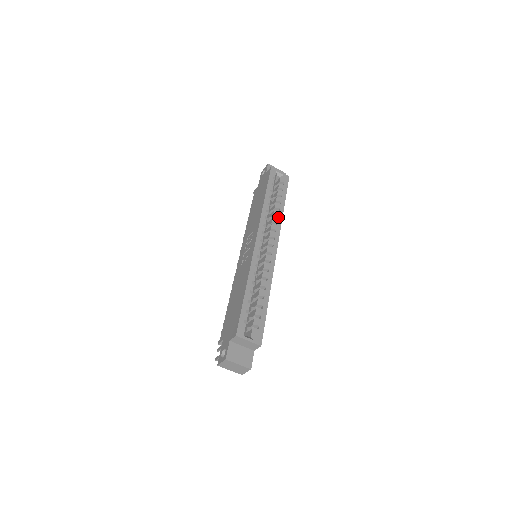
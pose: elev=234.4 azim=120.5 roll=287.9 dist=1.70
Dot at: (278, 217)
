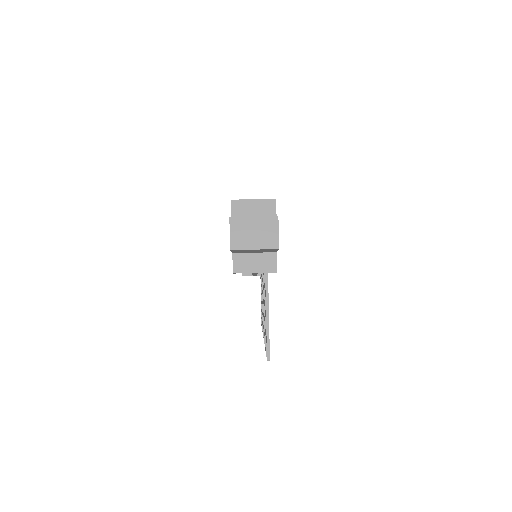
Dot at: occluded
